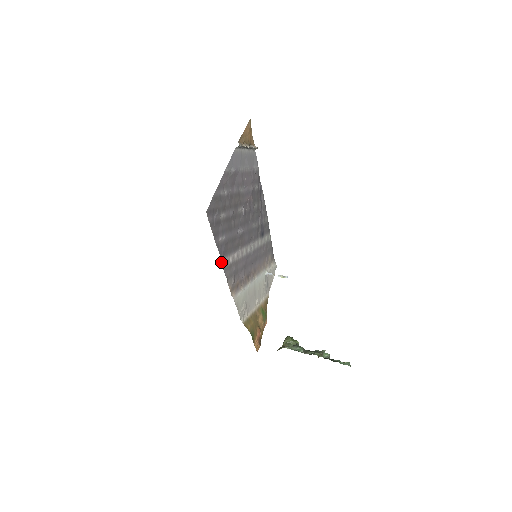
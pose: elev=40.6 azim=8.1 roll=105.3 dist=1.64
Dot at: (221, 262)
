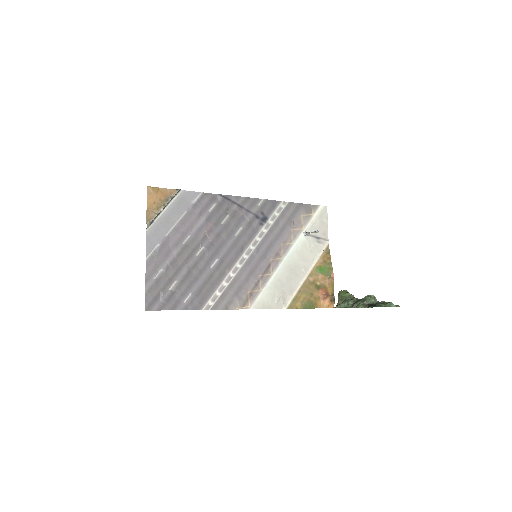
Dot at: occluded
